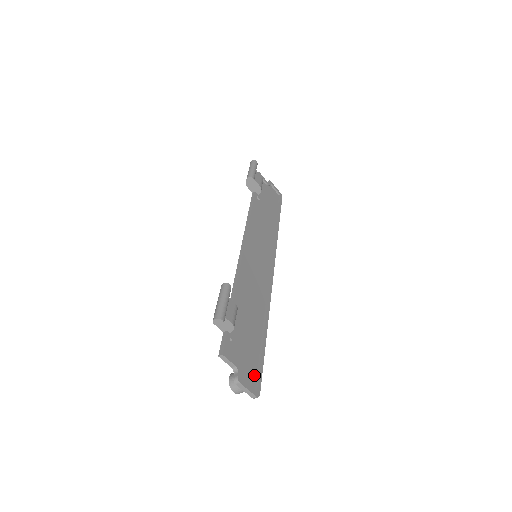
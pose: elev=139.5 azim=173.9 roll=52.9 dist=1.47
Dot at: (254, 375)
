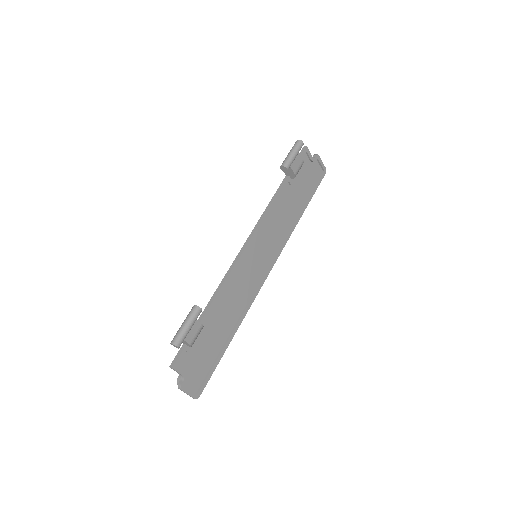
Dot at: (202, 379)
